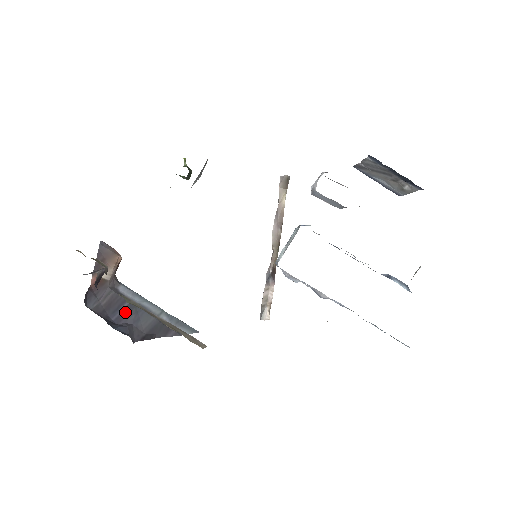
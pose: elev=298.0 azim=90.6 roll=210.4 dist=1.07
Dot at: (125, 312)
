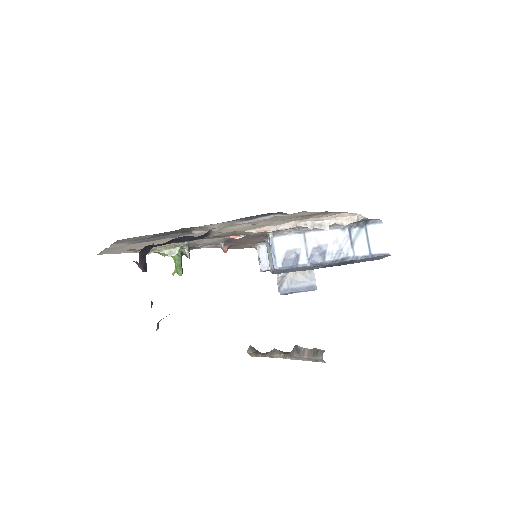
Dot at: occluded
